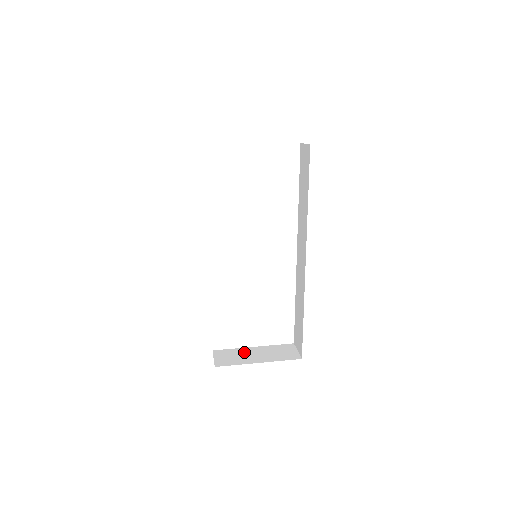
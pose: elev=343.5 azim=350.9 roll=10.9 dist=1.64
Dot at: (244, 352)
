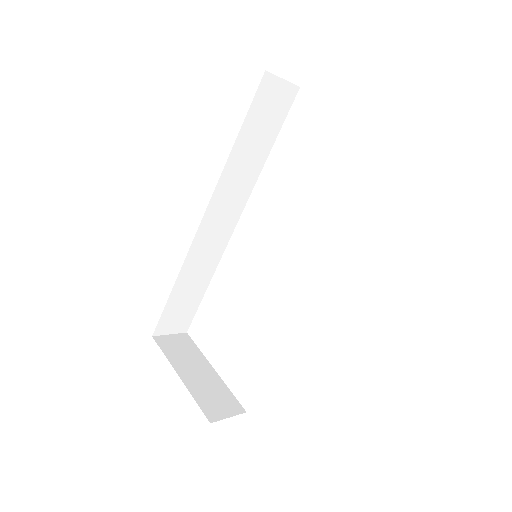
Dot at: (197, 360)
